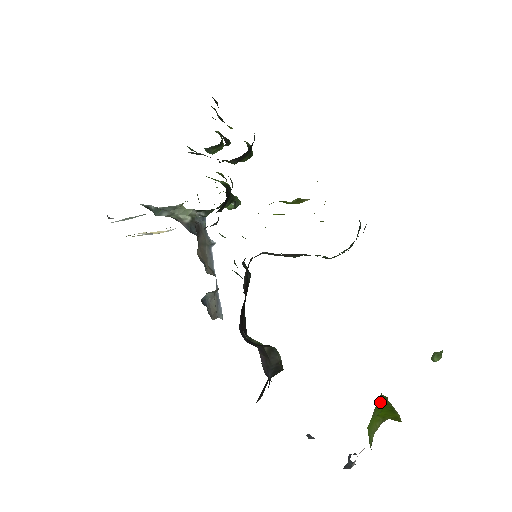
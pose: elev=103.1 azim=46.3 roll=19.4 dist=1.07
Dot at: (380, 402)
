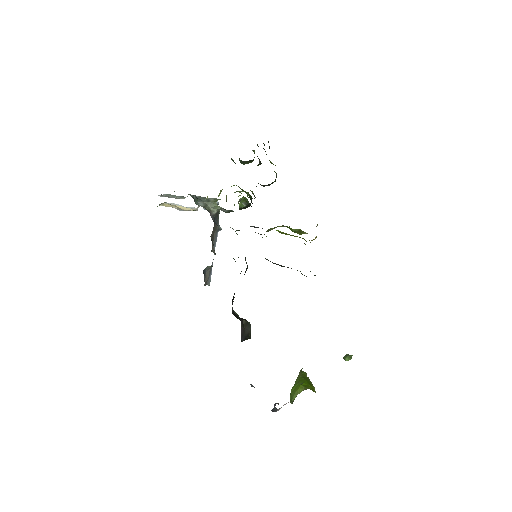
Dot at: (302, 375)
